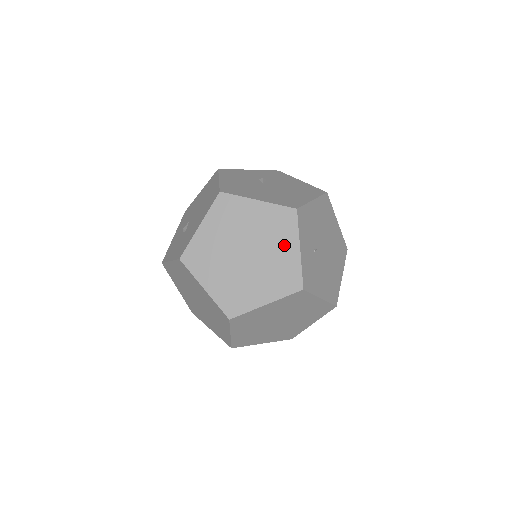
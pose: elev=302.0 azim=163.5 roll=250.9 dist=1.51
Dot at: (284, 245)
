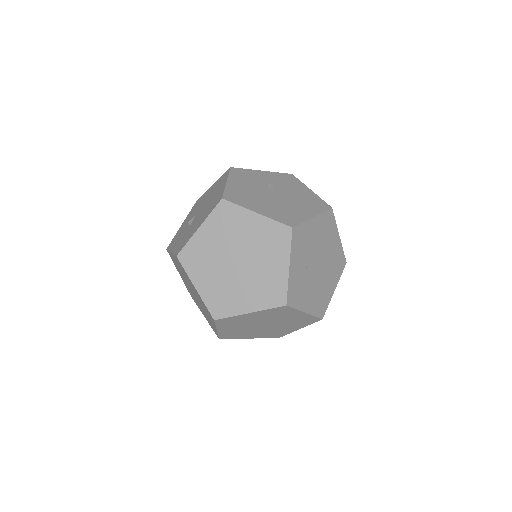
Dot at: (275, 260)
